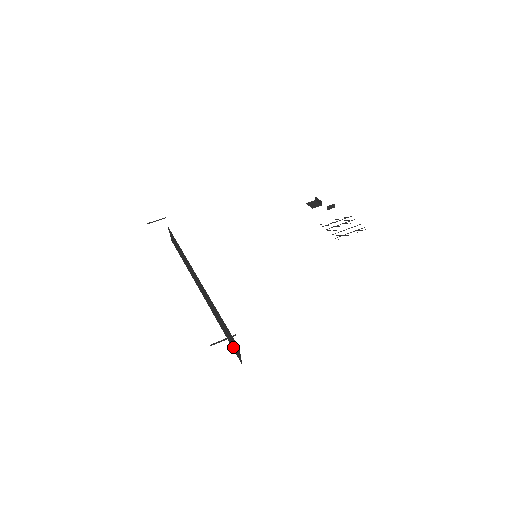
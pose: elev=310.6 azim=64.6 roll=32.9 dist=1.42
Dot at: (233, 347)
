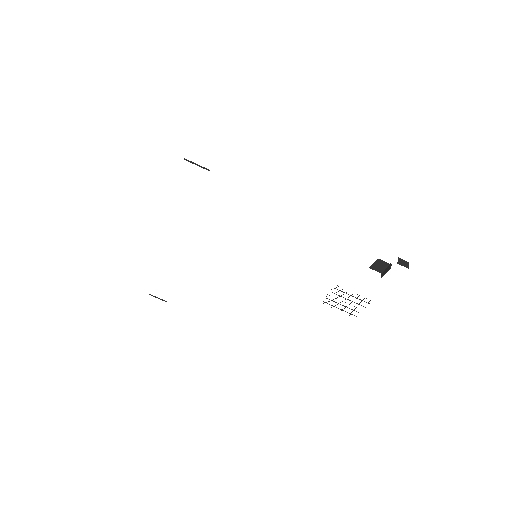
Dot at: occluded
